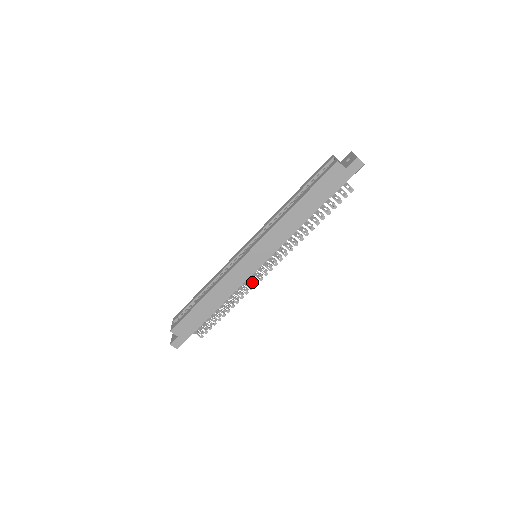
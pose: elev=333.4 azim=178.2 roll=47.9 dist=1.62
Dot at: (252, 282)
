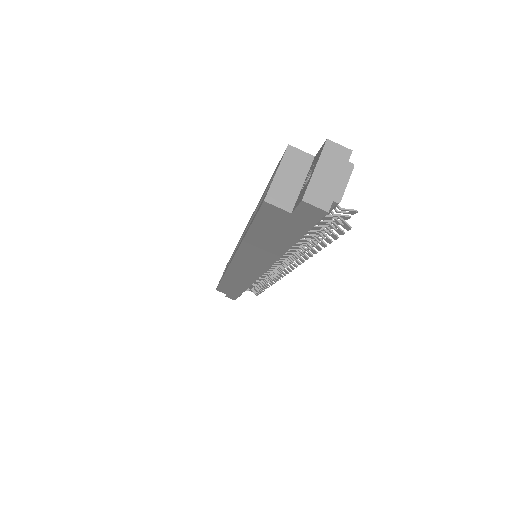
Dot at: (271, 276)
